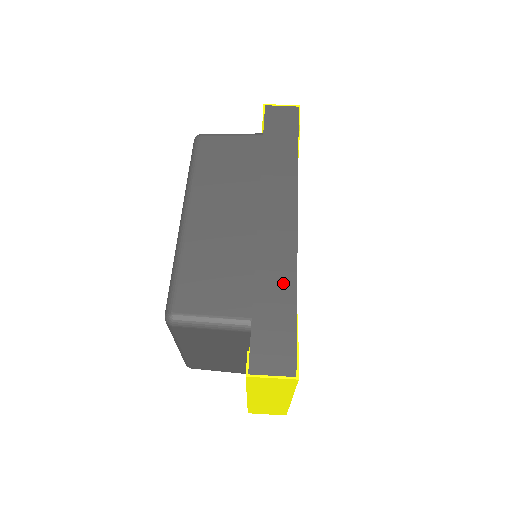
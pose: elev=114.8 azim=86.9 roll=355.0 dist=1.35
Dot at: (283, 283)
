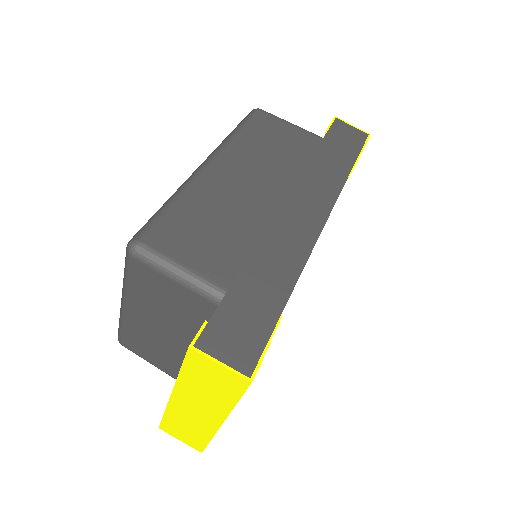
Dot at: (282, 273)
